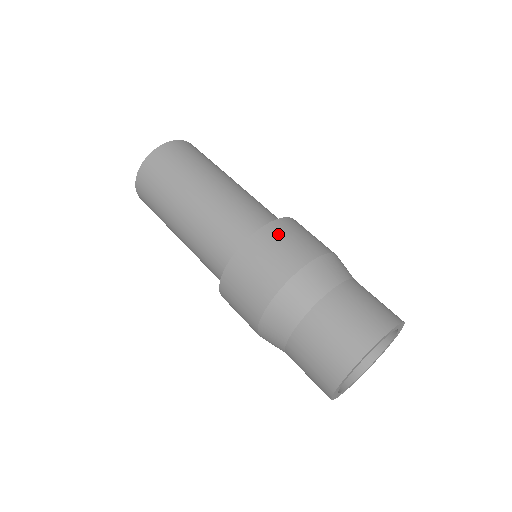
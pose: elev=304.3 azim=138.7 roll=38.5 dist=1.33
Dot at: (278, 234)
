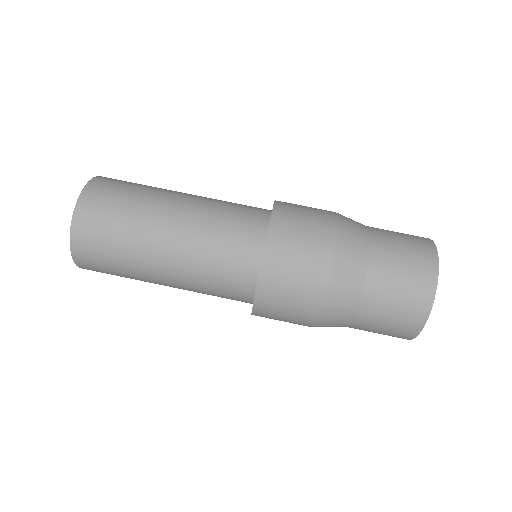
Dot at: (284, 245)
